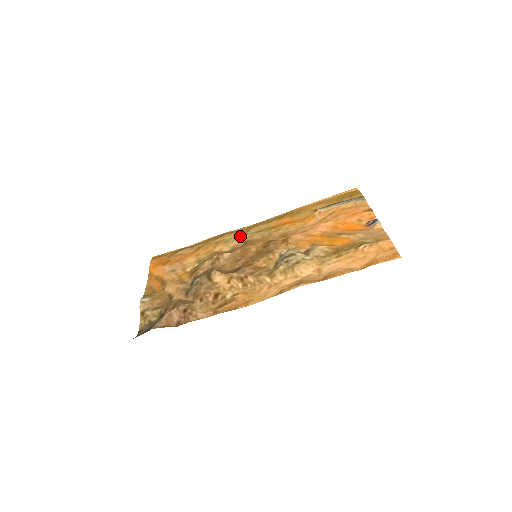
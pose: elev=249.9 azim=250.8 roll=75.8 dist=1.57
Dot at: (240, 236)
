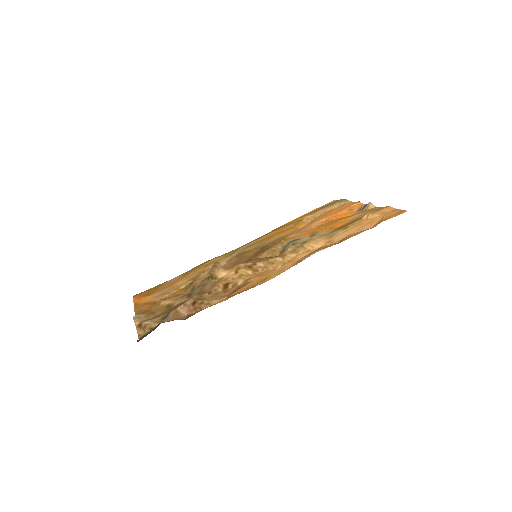
Dot at: (230, 254)
